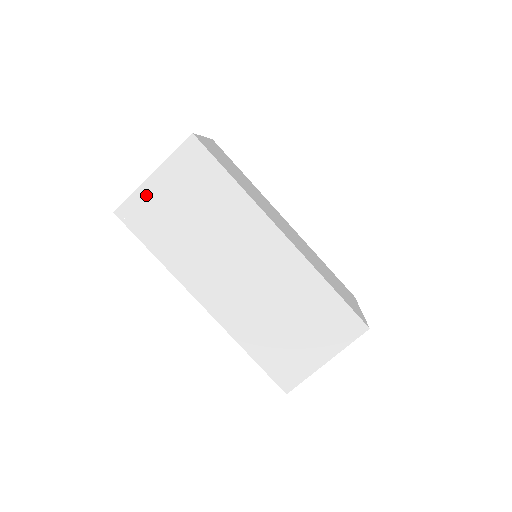
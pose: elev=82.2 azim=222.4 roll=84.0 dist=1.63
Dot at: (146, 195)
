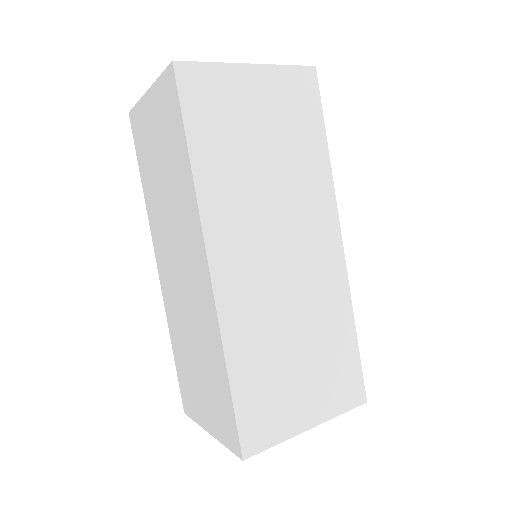
Dot at: (229, 79)
